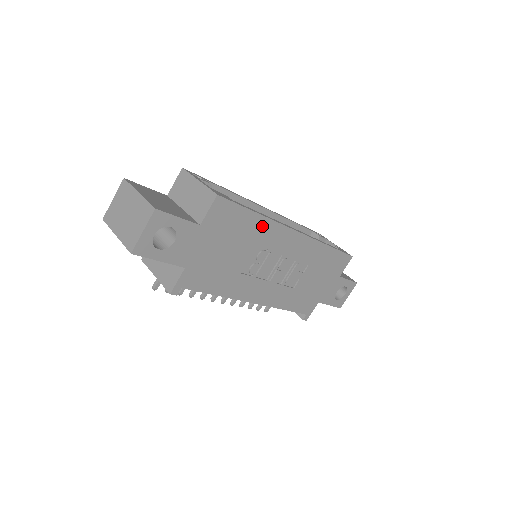
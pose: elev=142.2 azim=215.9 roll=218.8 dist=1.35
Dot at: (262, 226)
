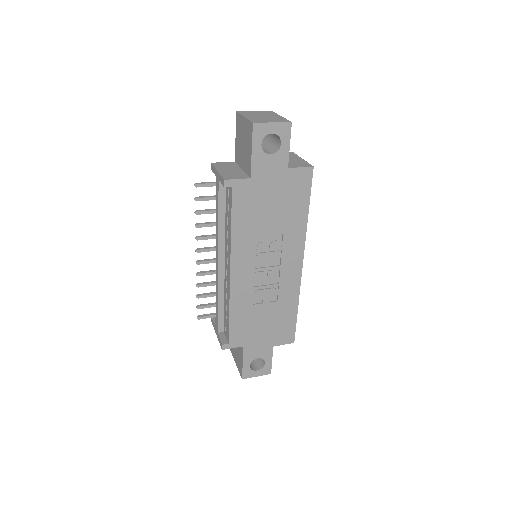
Dot at: (299, 225)
